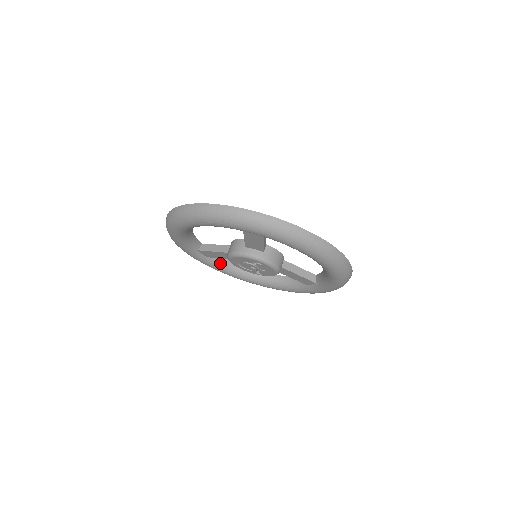
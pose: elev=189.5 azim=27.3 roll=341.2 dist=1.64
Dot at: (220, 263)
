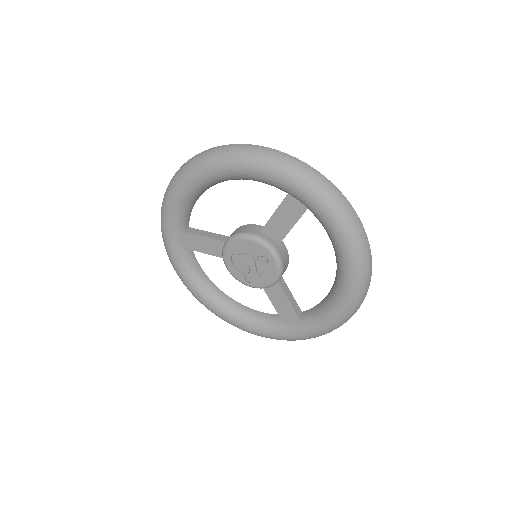
Dot at: (191, 264)
